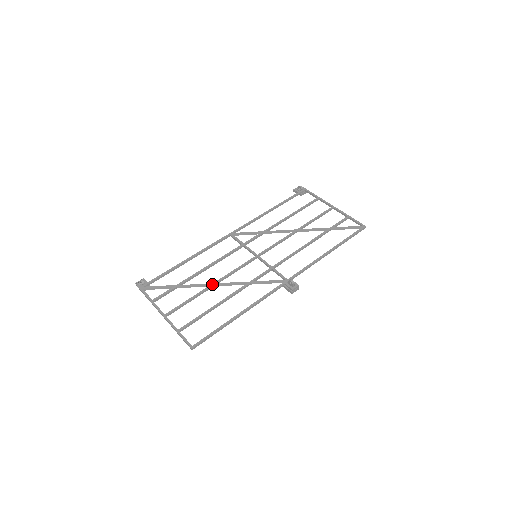
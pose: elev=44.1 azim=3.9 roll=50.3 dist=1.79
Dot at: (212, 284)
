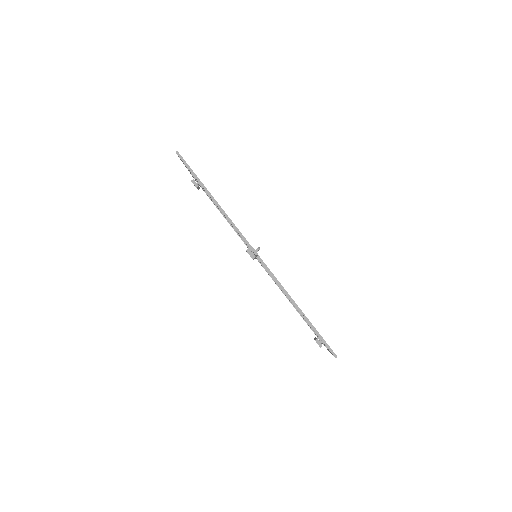
Dot at: occluded
